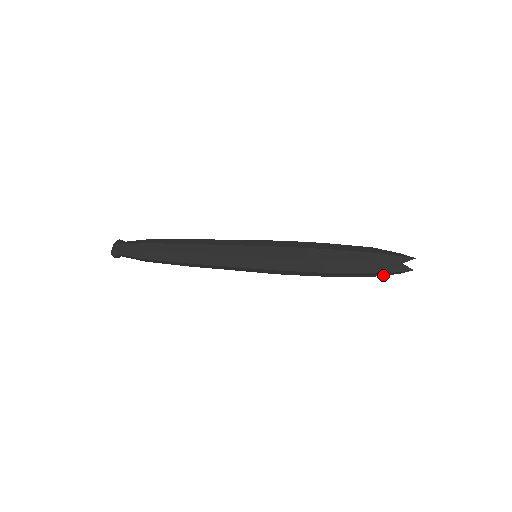
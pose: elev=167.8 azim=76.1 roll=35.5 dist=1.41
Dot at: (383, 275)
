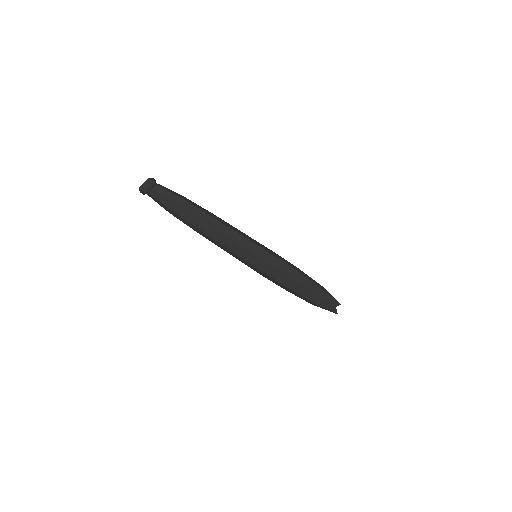
Dot at: (330, 302)
